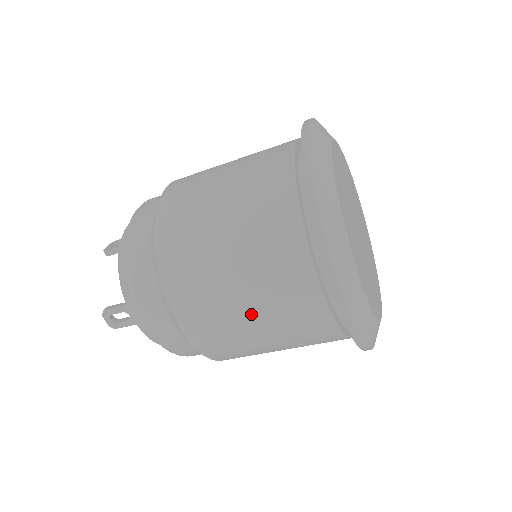
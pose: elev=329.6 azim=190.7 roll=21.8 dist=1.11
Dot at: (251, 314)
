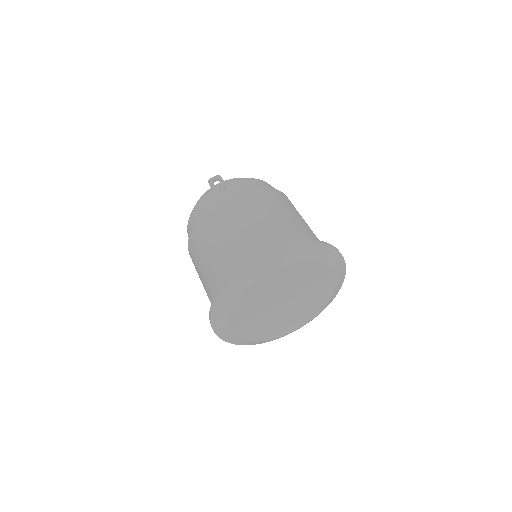
Dot at: occluded
